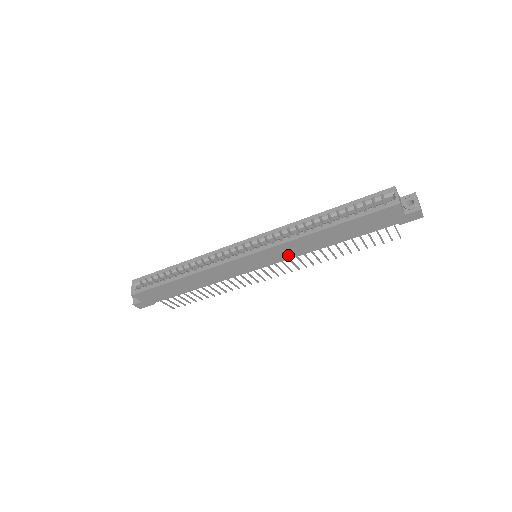
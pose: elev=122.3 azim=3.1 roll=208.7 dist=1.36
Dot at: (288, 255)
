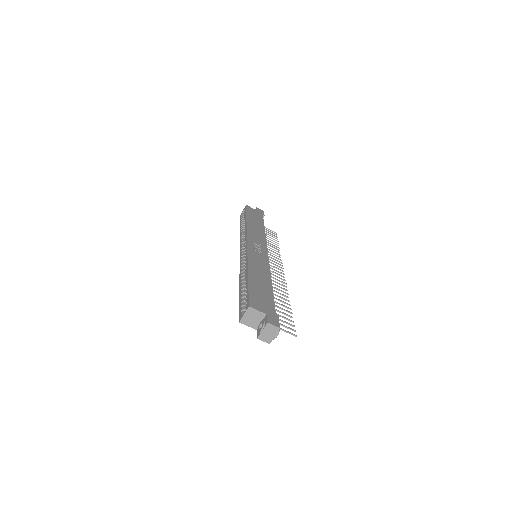
Dot at: occluded
